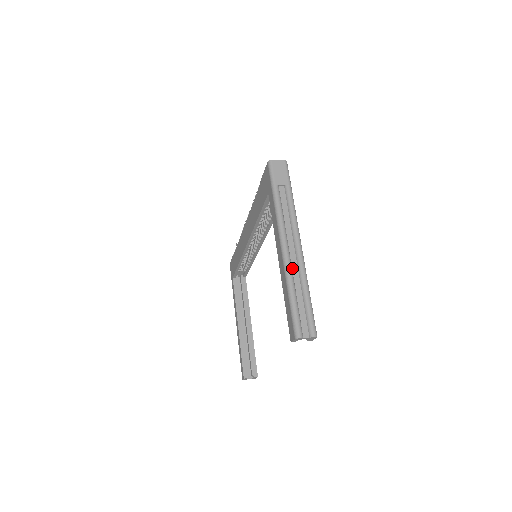
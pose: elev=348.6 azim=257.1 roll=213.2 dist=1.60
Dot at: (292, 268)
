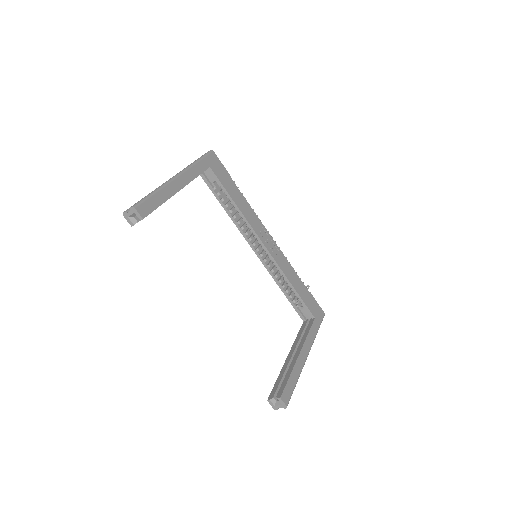
Dot at: occluded
